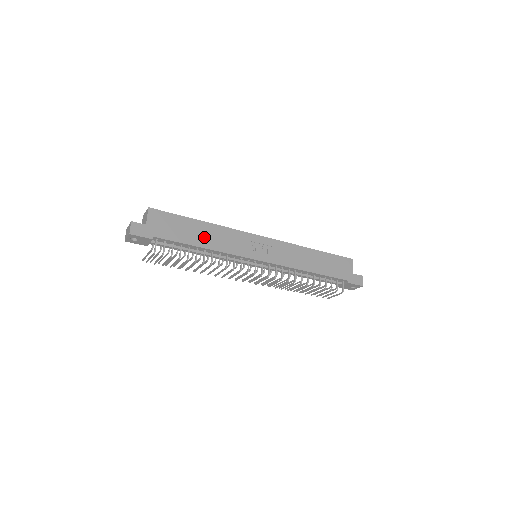
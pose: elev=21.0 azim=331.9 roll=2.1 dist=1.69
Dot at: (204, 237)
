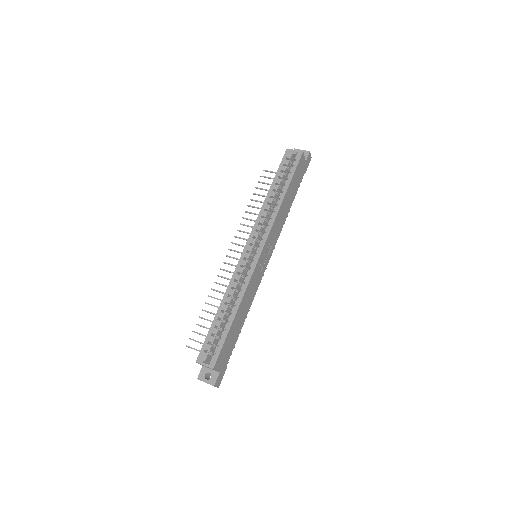
Dot at: (242, 316)
